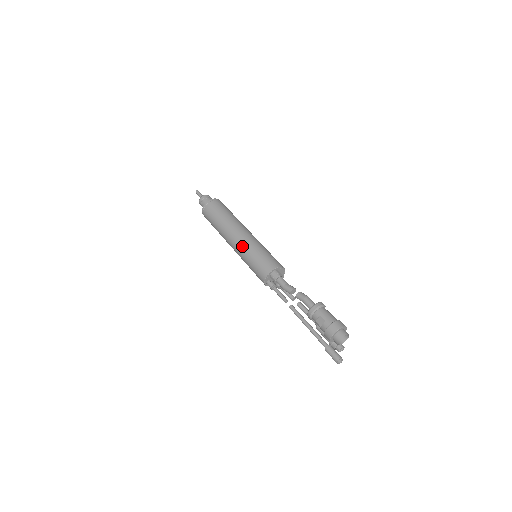
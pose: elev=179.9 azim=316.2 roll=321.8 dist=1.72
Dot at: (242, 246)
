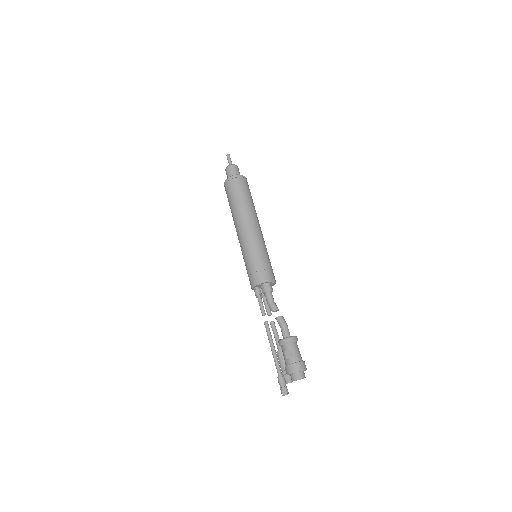
Dot at: (250, 241)
